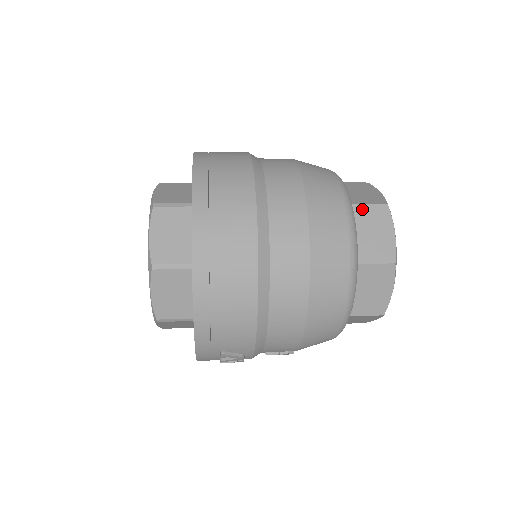
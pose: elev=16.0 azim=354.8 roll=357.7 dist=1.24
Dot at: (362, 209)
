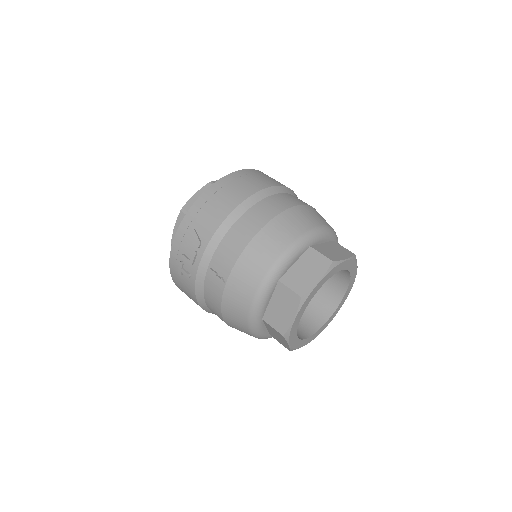
Dot at: (337, 245)
